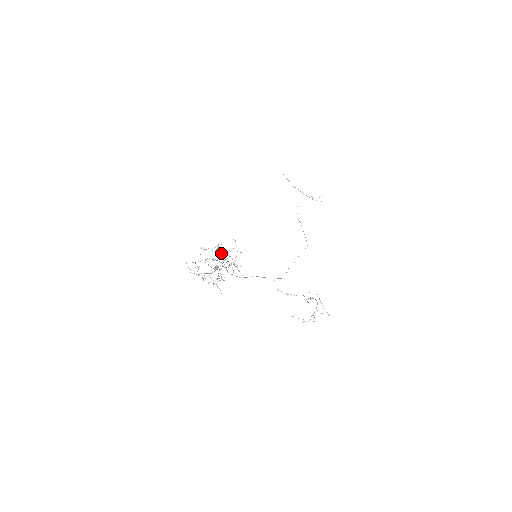
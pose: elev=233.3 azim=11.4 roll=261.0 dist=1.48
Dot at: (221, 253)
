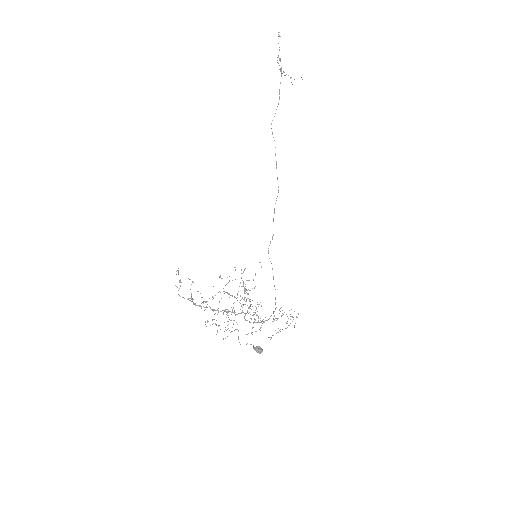
Dot at: occluded
